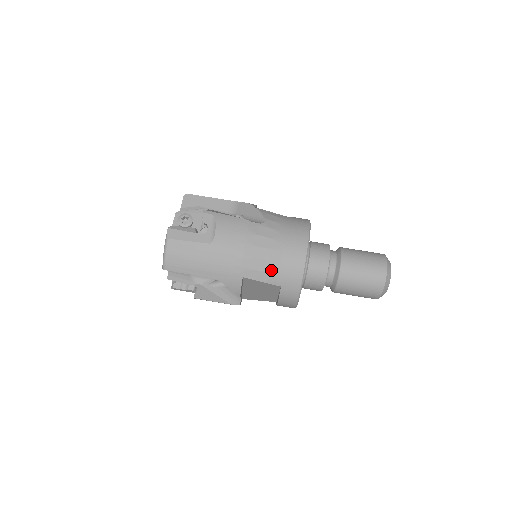
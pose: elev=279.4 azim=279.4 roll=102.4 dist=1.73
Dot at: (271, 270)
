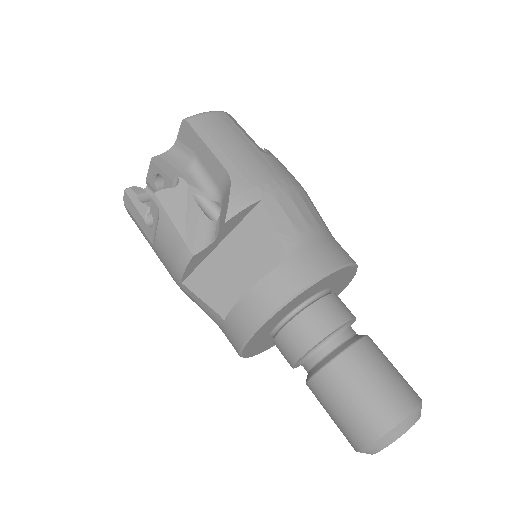
Dot at: (299, 229)
